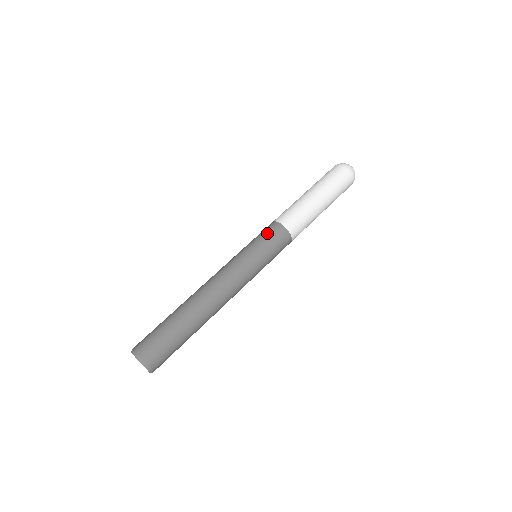
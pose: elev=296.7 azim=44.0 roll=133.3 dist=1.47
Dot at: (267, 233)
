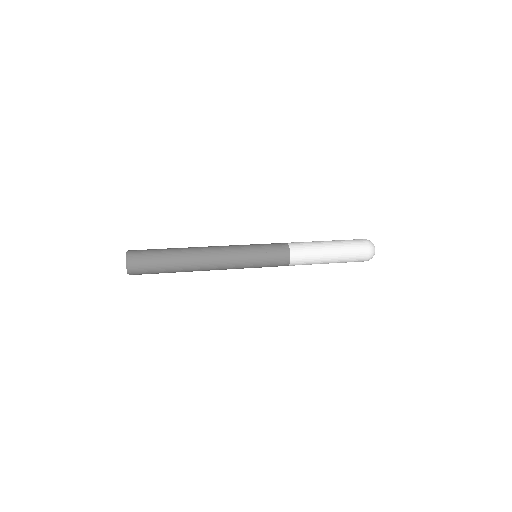
Dot at: occluded
